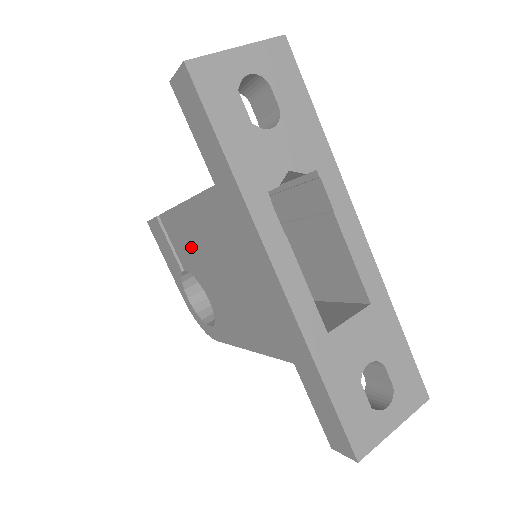
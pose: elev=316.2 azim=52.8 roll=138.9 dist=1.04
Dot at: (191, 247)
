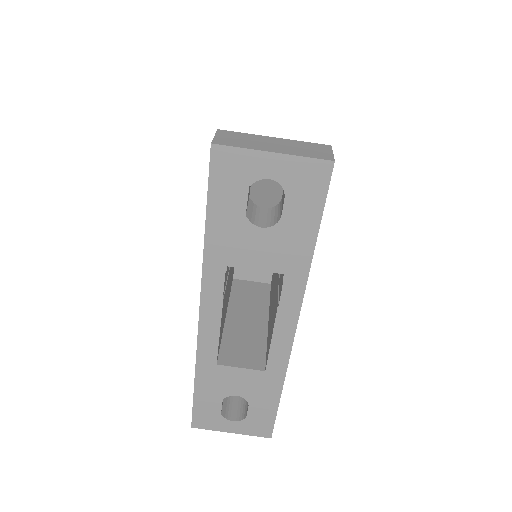
Dot at: occluded
